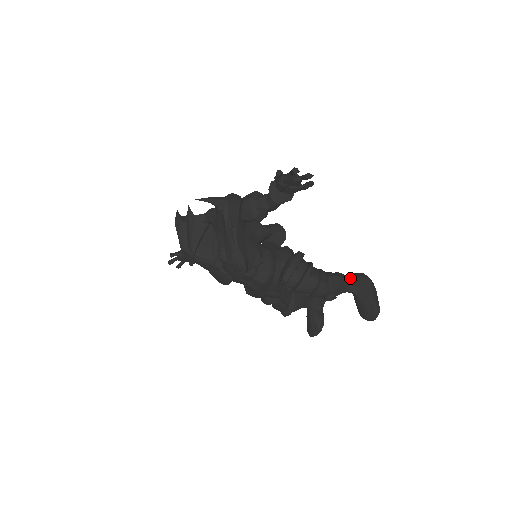
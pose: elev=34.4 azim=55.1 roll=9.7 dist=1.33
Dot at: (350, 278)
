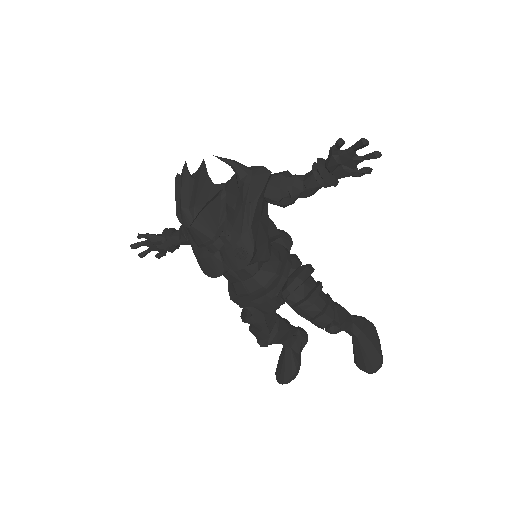
Dot at: (354, 317)
